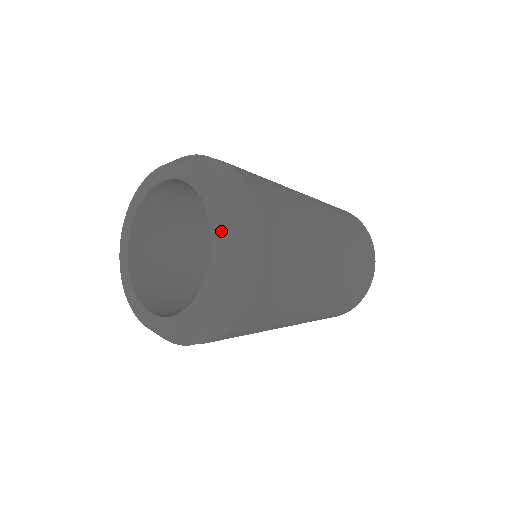
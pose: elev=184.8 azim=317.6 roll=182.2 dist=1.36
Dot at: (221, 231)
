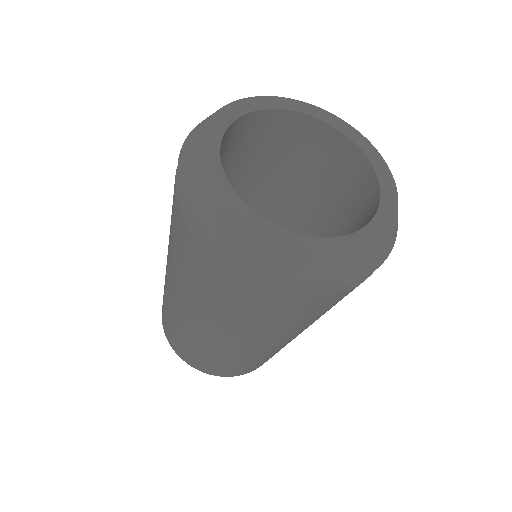
Dot at: (377, 239)
